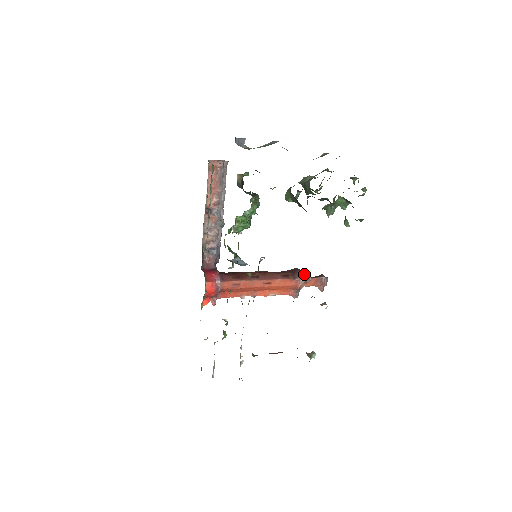
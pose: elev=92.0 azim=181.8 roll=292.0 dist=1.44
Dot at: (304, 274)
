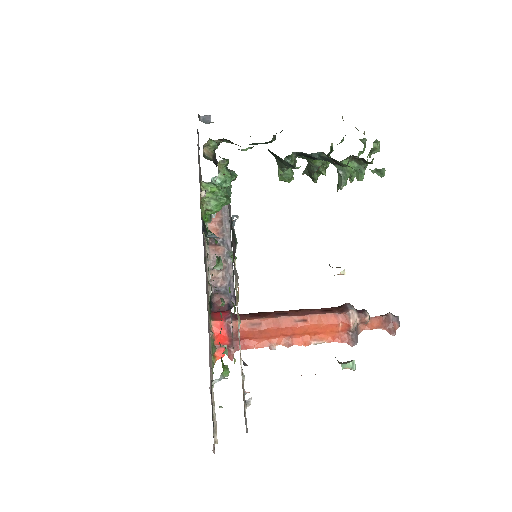
Dot at: (357, 310)
